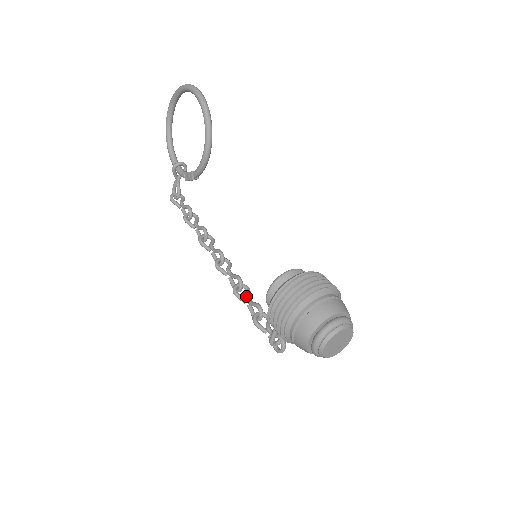
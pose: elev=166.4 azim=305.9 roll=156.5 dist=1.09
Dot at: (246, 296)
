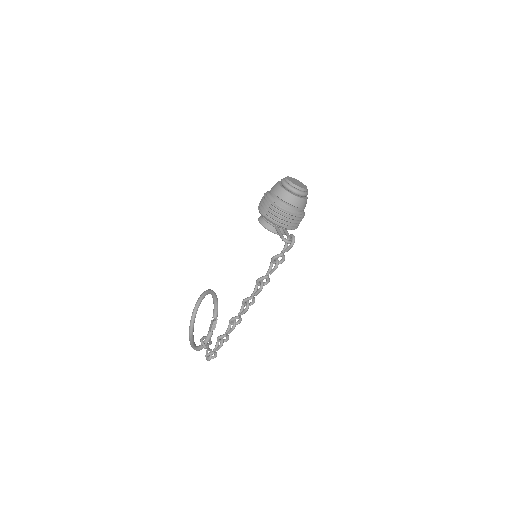
Dot at: occluded
